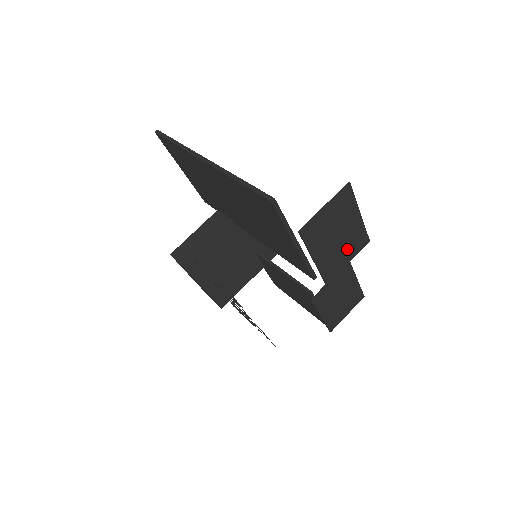
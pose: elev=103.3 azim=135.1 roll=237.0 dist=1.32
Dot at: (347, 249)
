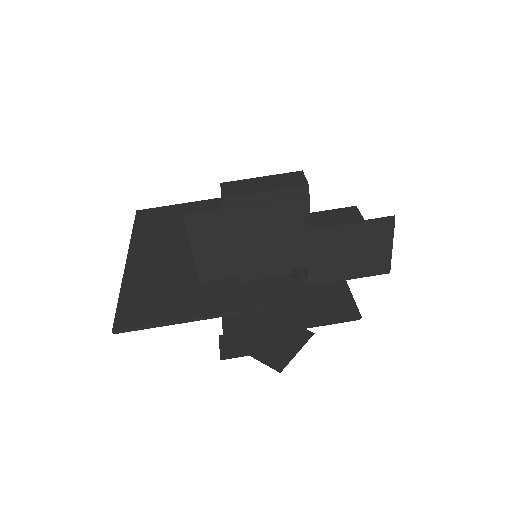
Dot at: (280, 232)
